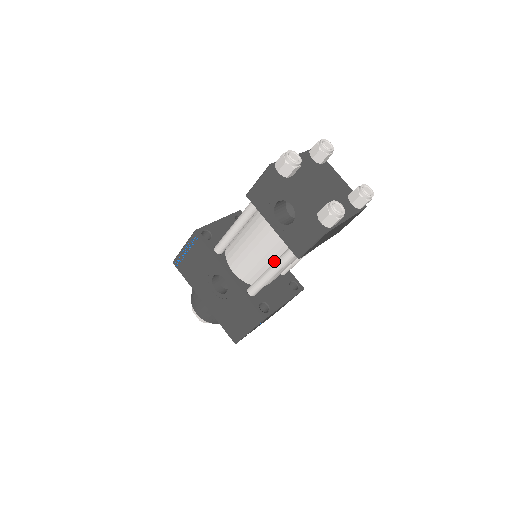
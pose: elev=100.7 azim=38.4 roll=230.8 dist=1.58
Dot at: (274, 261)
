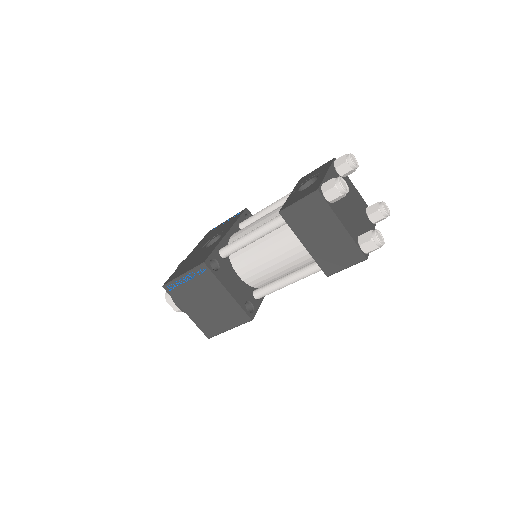
Dot at: occluded
